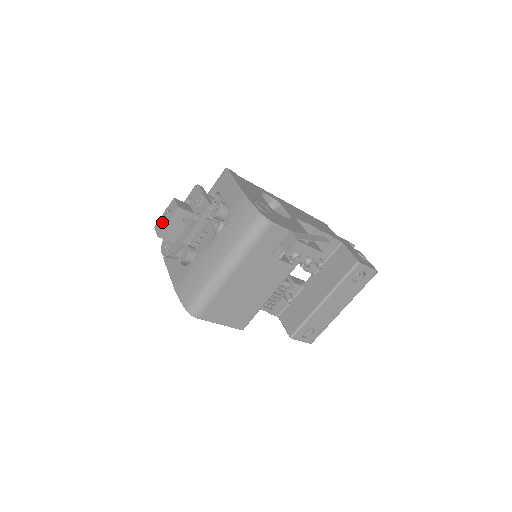
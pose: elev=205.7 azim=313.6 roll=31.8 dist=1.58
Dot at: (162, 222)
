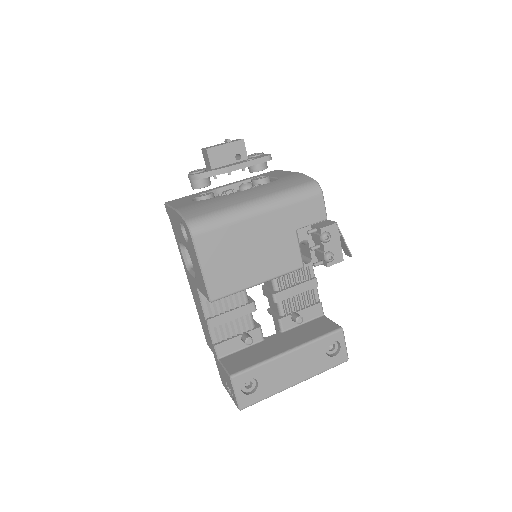
Dot at: (216, 145)
